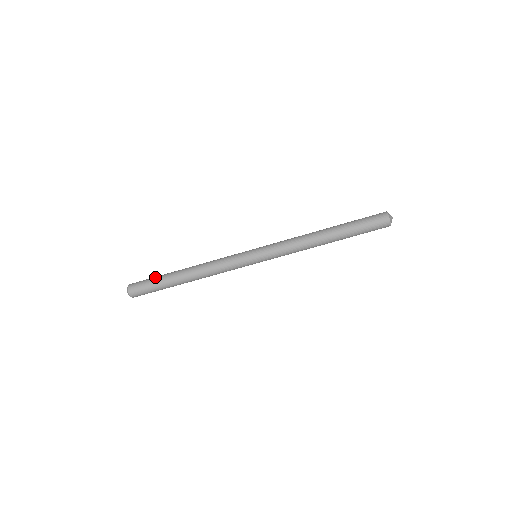
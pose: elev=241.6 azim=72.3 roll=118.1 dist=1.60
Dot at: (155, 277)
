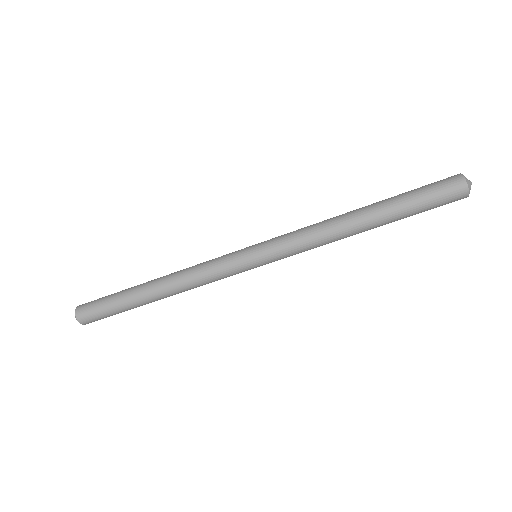
Dot at: (114, 293)
